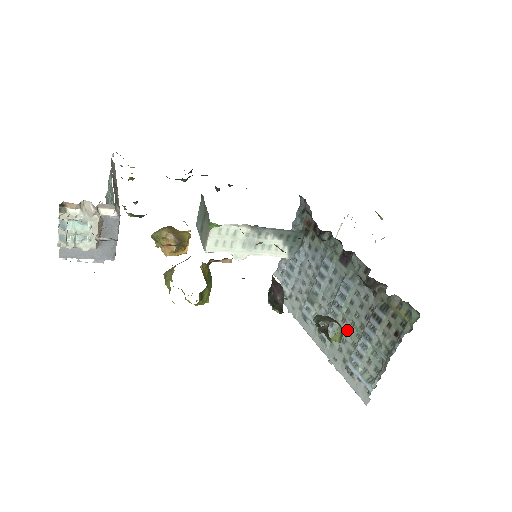
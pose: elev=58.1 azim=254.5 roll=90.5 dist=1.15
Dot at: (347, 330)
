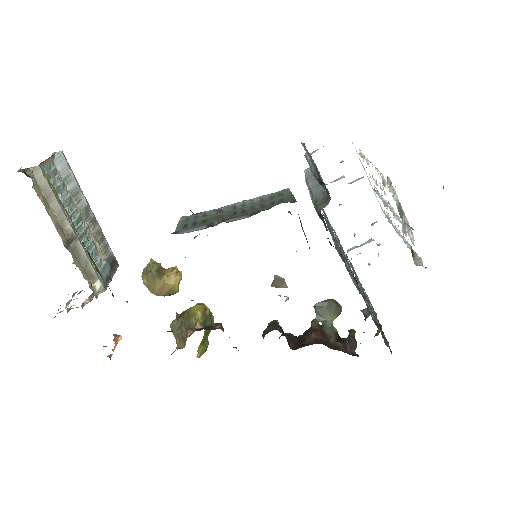
Dot at: (357, 277)
